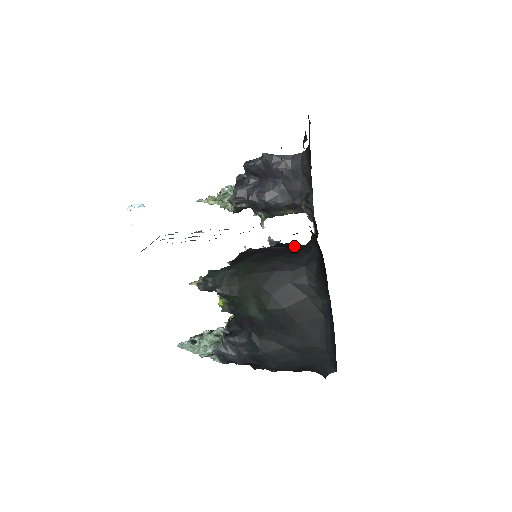
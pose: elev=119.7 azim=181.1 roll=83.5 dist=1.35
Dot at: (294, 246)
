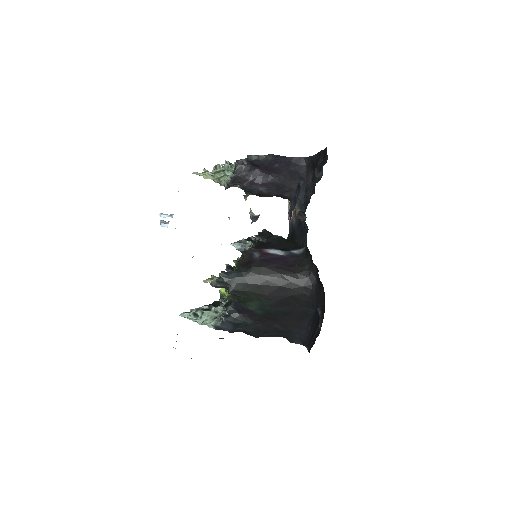
Dot at: (284, 246)
